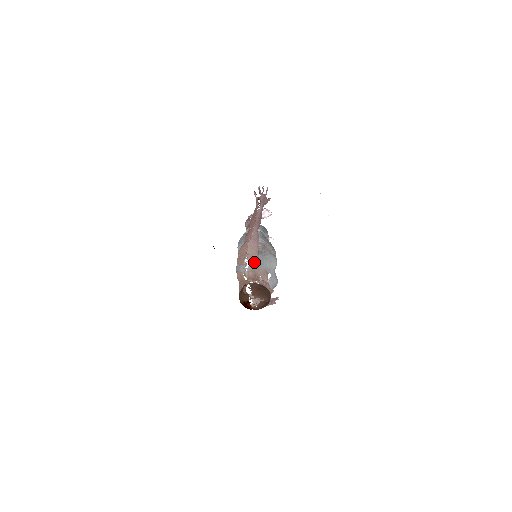
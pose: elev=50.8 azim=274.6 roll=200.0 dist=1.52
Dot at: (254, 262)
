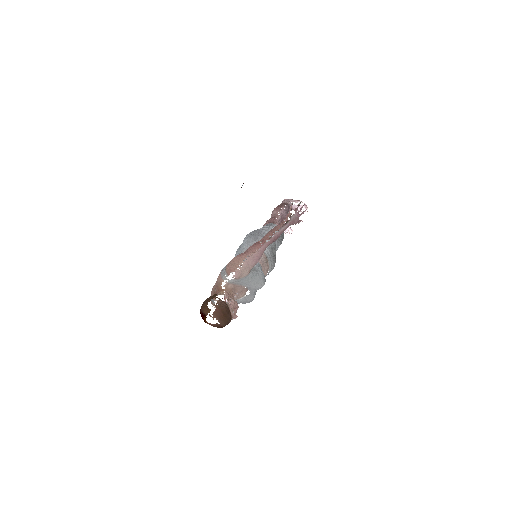
Dot at: (240, 278)
